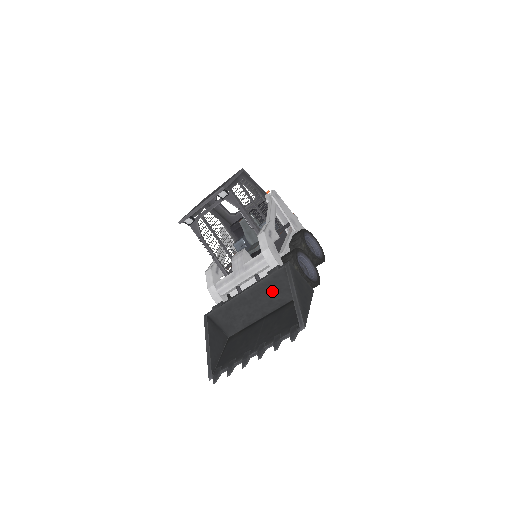
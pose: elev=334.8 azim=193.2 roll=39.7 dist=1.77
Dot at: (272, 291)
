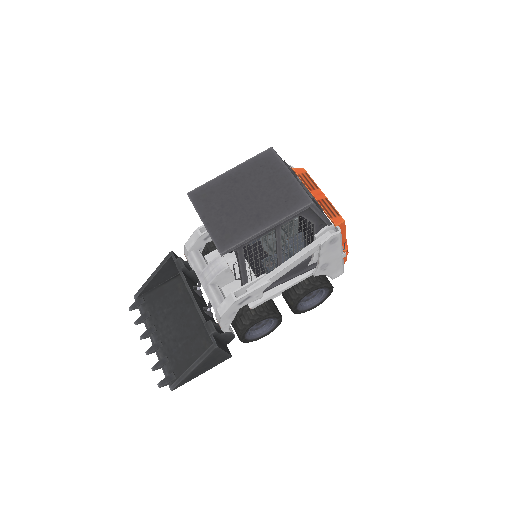
Dot at: occluded
